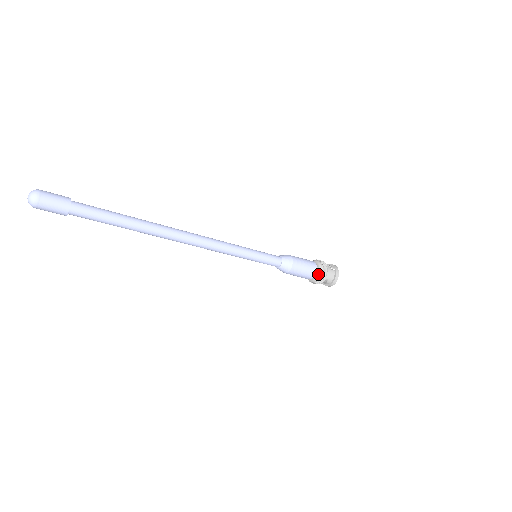
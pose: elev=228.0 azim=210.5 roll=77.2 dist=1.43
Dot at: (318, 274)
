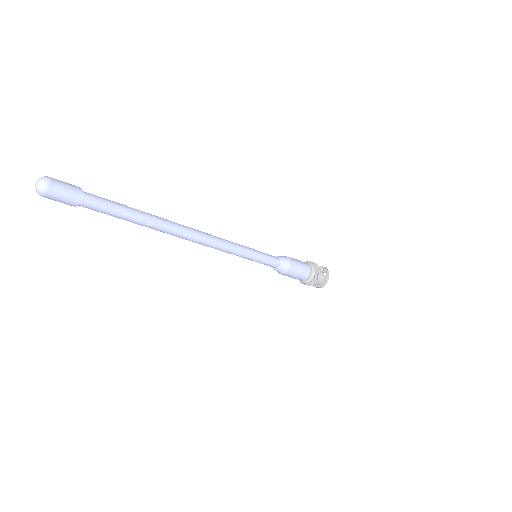
Dot at: (310, 278)
